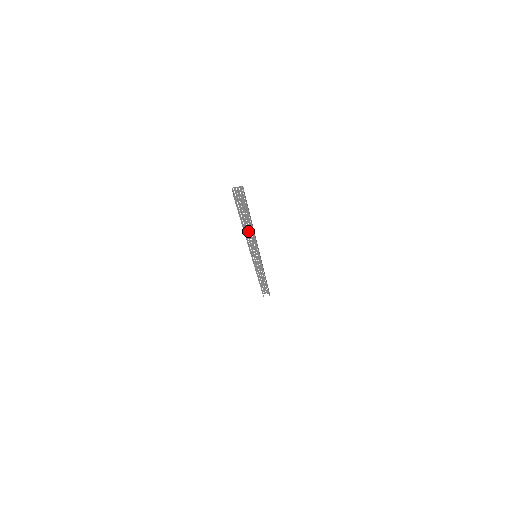
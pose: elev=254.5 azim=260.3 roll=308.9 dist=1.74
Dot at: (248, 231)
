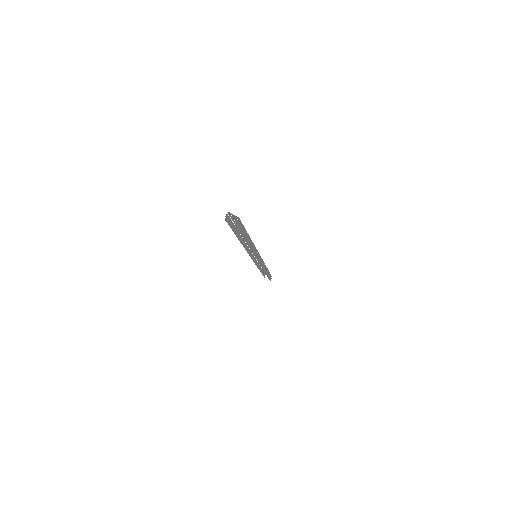
Dot at: occluded
